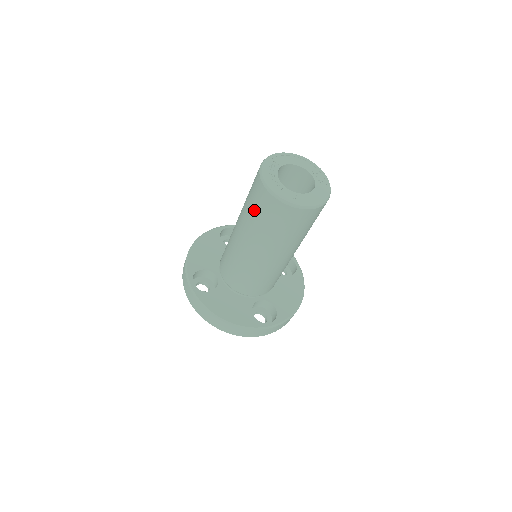
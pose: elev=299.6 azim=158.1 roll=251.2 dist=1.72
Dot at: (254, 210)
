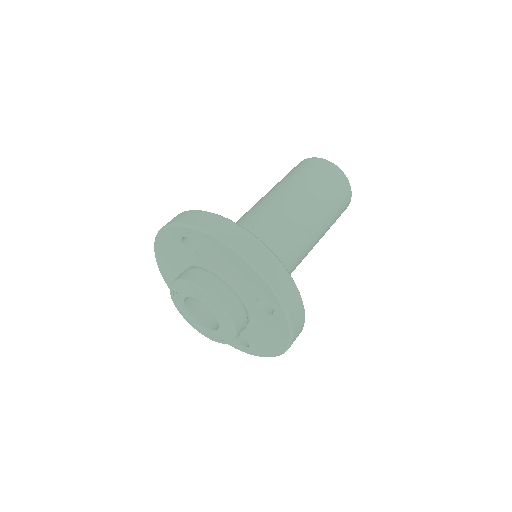
Dot at: (299, 173)
